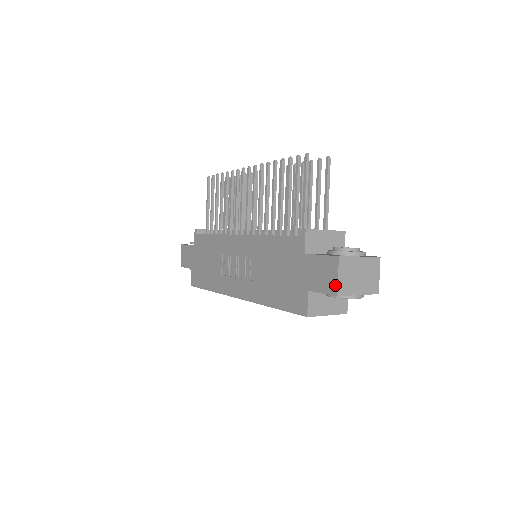
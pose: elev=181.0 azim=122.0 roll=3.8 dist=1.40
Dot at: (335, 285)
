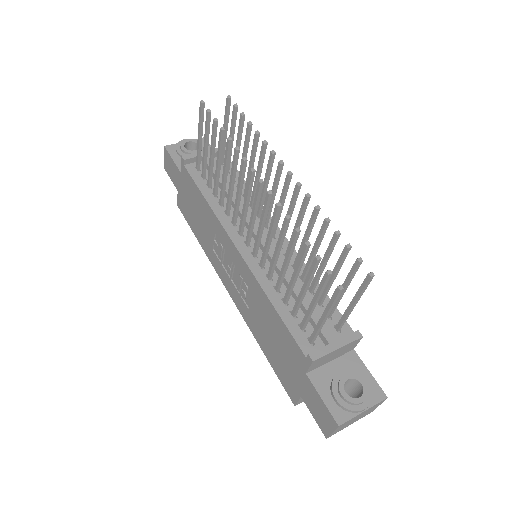
Dot at: (327, 433)
